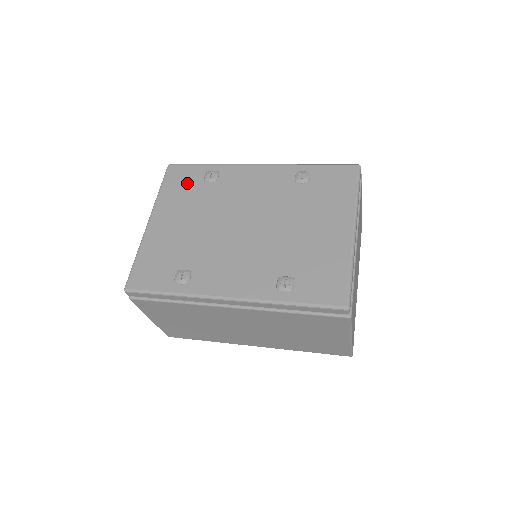
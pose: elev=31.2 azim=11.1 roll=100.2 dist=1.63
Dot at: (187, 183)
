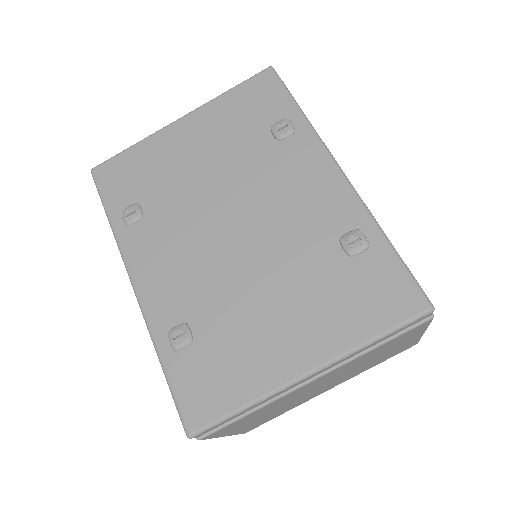
Dot at: (256, 111)
